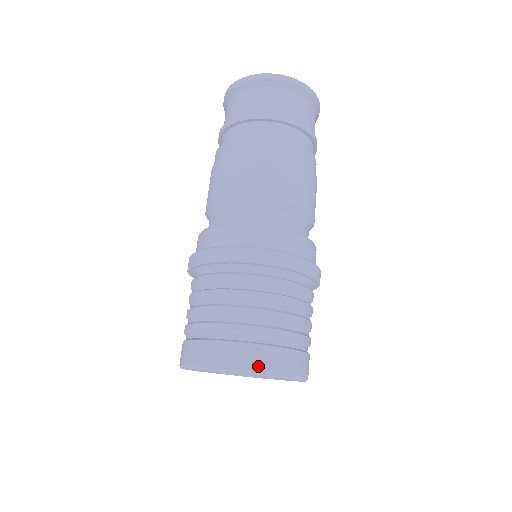
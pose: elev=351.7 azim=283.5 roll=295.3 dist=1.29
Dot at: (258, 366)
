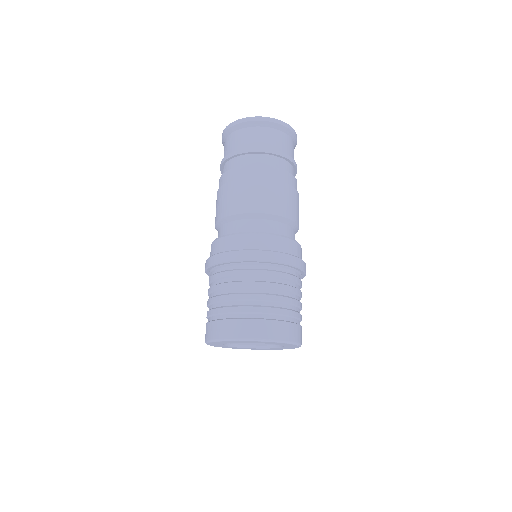
Dot at: (274, 336)
